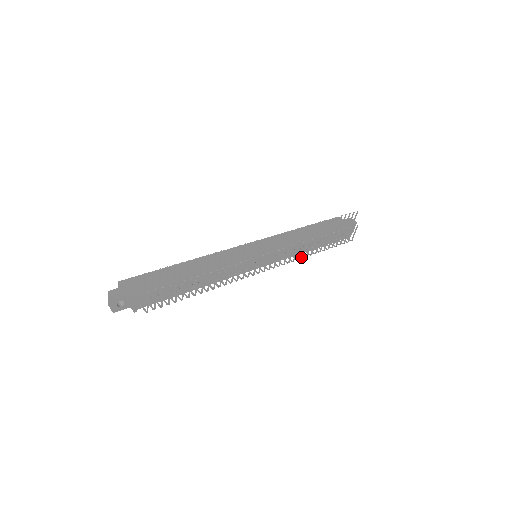
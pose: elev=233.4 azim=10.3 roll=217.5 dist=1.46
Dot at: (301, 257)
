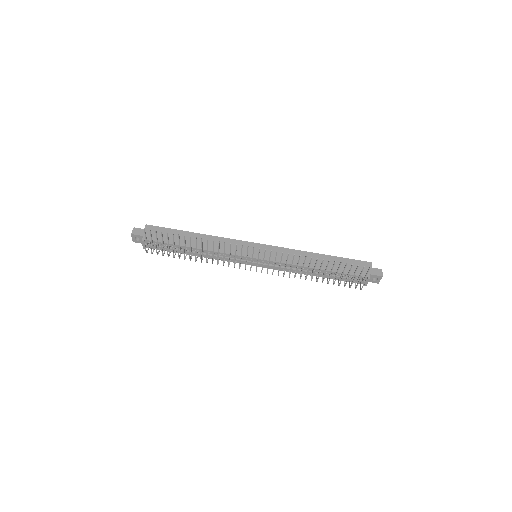
Dot at: occluded
